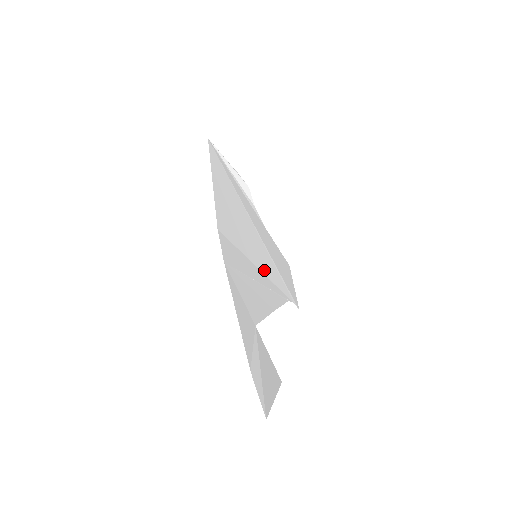
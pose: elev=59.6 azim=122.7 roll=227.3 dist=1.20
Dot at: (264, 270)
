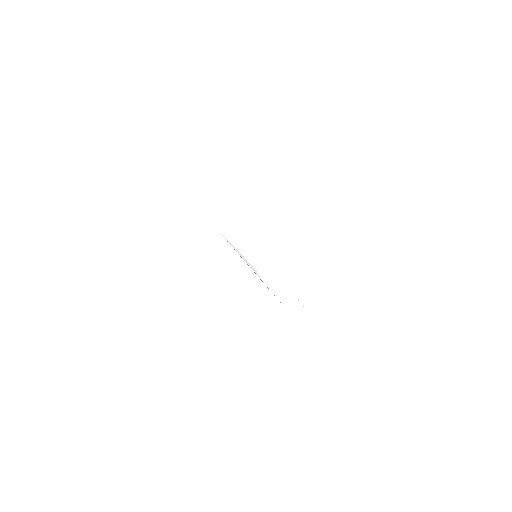
Dot at: occluded
